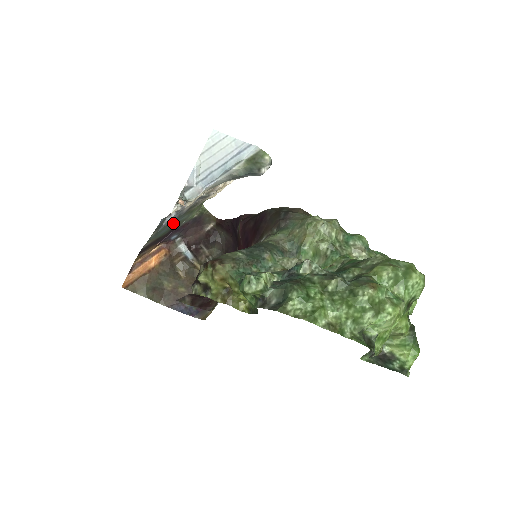
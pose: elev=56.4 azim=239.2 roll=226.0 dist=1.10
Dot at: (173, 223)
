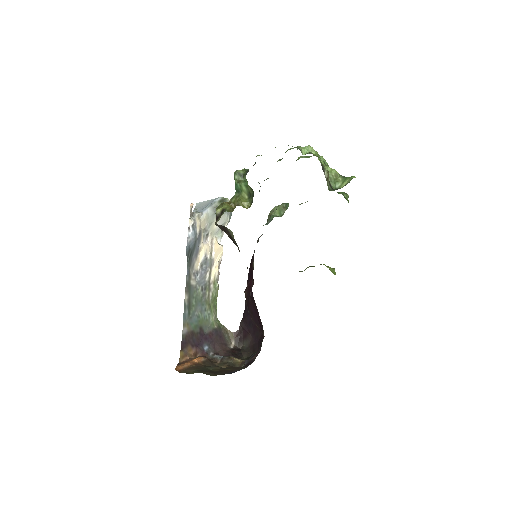
Dot at: (199, 313)
